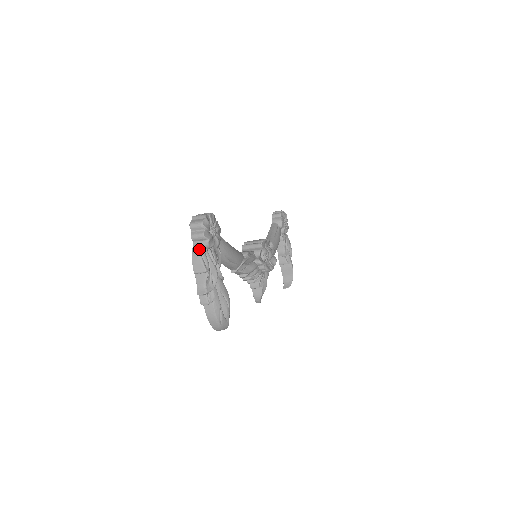
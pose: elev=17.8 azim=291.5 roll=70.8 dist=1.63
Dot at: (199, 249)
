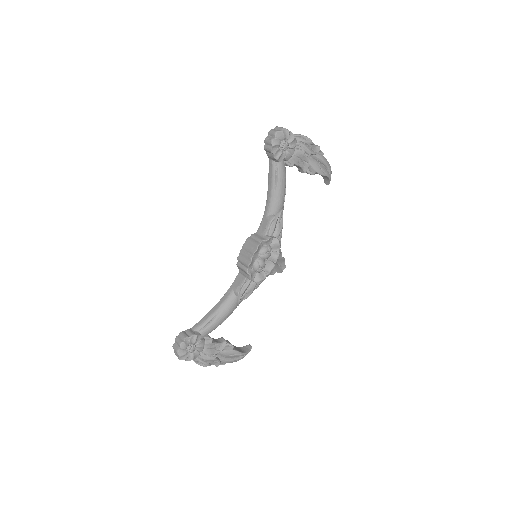
Dot at: occluded
